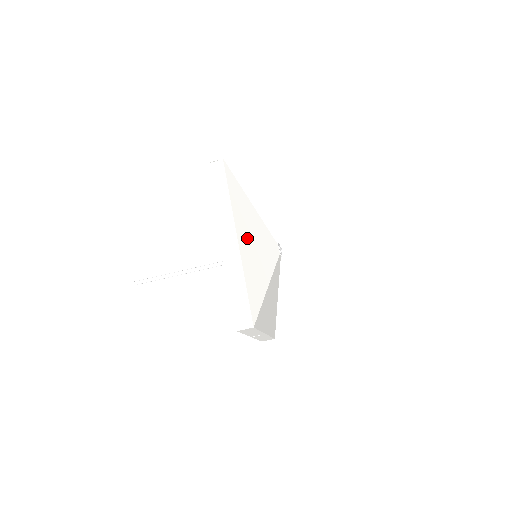
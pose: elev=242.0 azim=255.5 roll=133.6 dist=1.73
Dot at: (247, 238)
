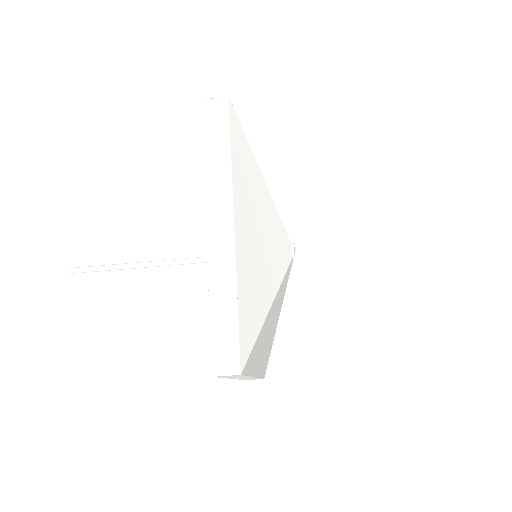
Dot at: (249, 225)
